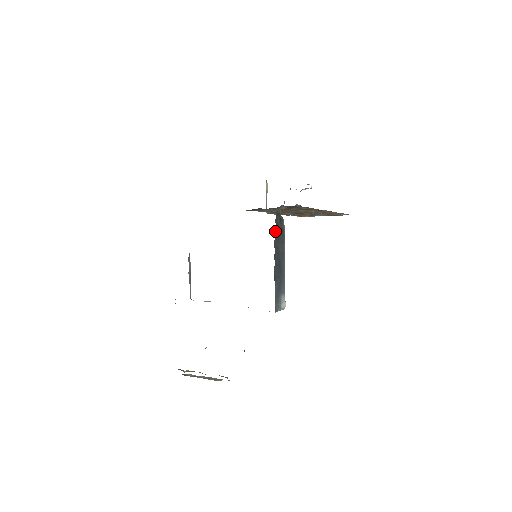
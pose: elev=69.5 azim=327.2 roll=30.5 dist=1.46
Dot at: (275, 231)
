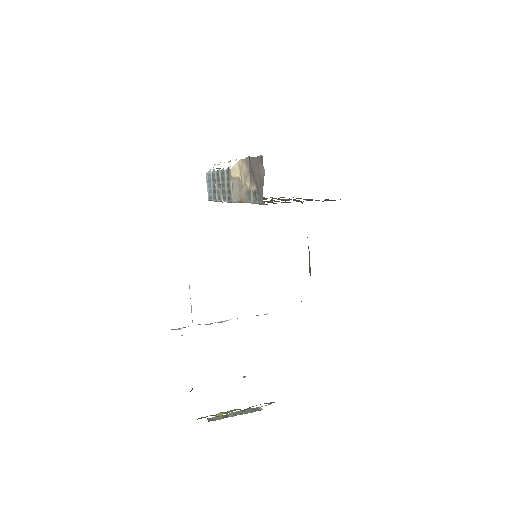
Dot at: occluded
